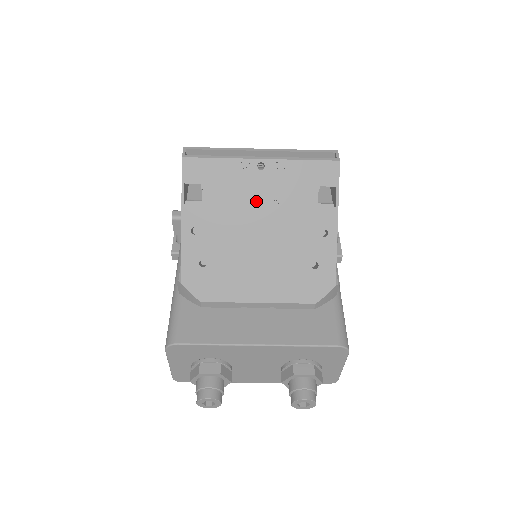
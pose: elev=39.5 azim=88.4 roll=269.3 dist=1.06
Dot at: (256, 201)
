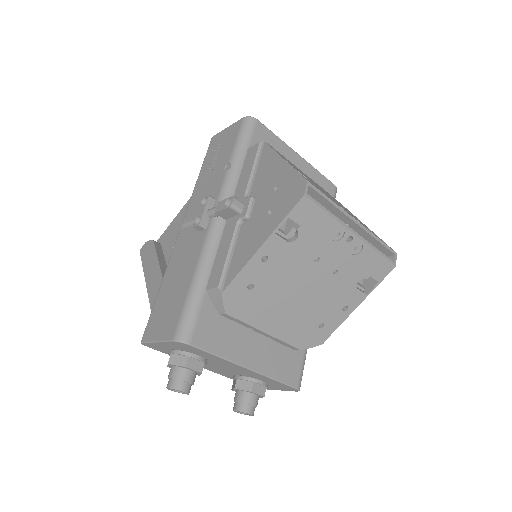
Dot at: (325, 262)
